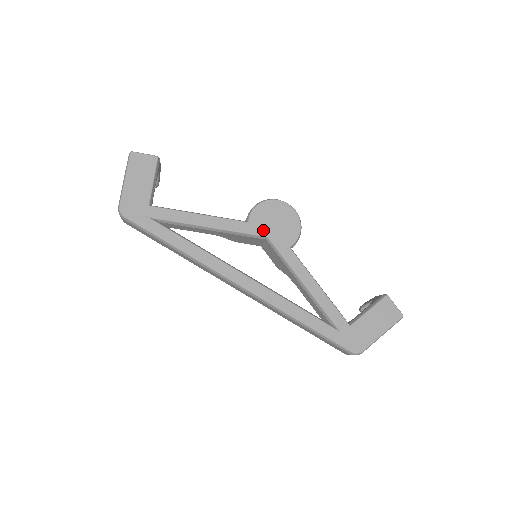
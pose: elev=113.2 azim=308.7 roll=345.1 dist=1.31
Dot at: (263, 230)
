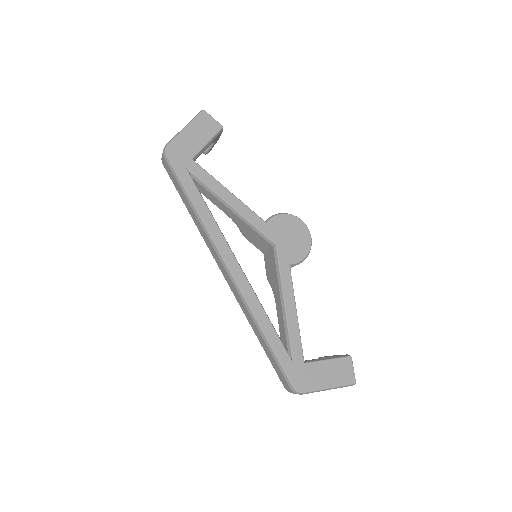
Dot at: (275, 236)
